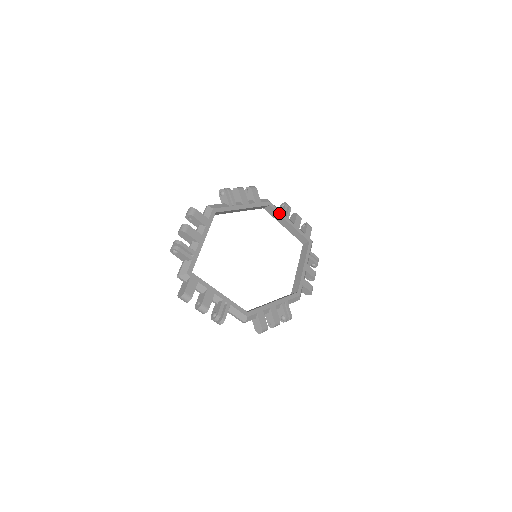
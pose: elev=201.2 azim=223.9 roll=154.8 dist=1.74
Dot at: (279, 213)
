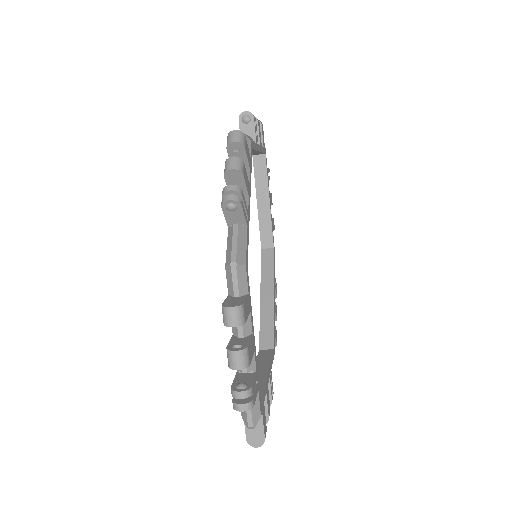
Dot at: (255, 148)
